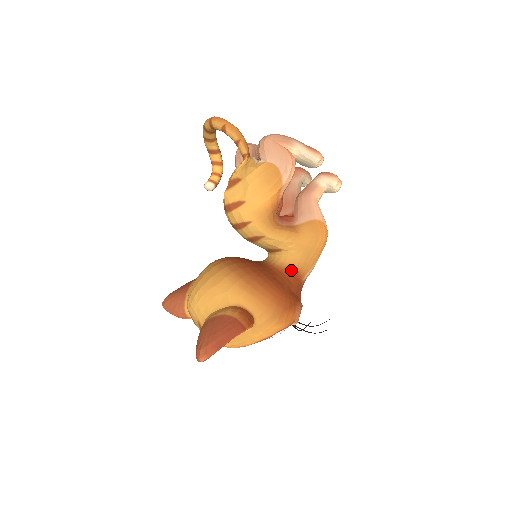
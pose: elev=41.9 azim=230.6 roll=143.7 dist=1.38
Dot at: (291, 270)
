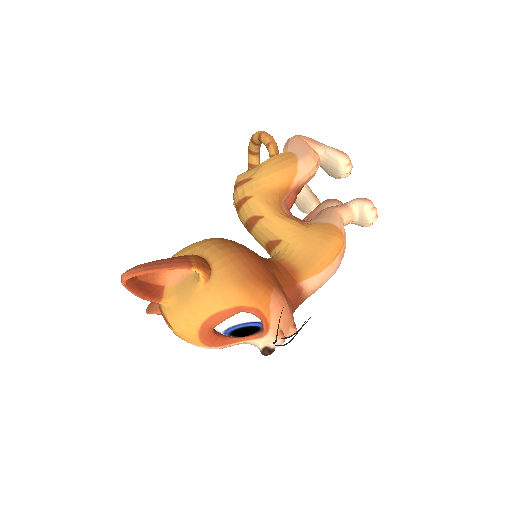
Dot at: (286, 264)
